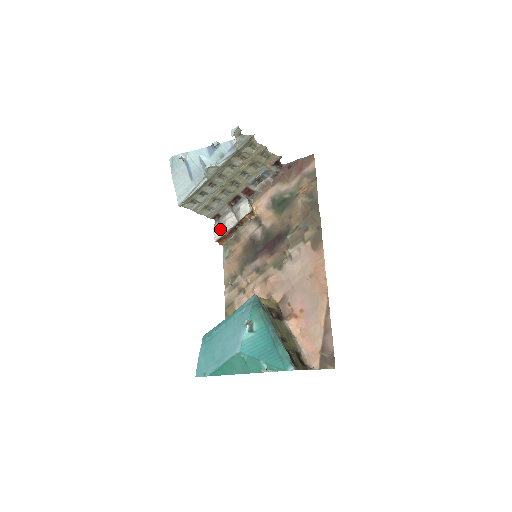
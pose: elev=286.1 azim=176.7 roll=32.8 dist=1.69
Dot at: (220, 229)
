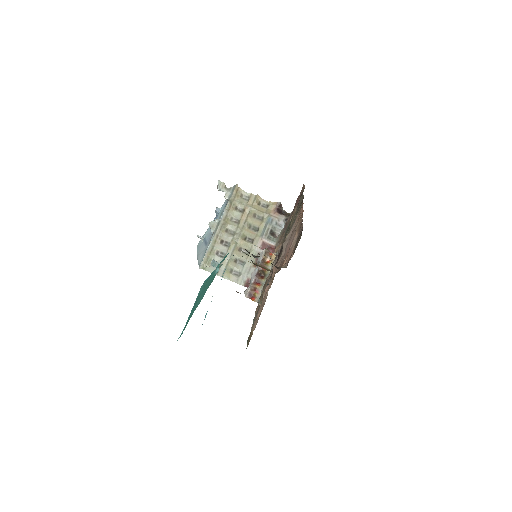
Dot at: (249, 286)
